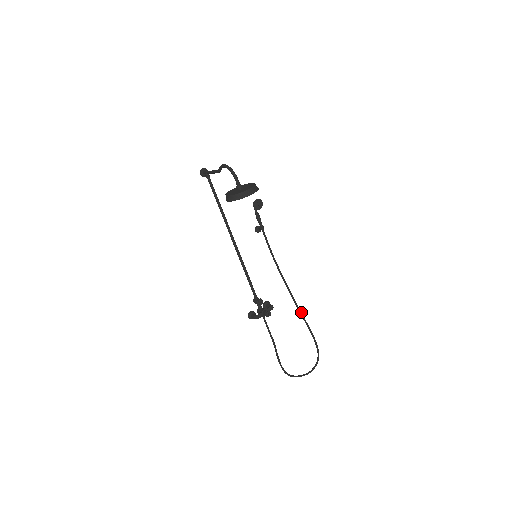
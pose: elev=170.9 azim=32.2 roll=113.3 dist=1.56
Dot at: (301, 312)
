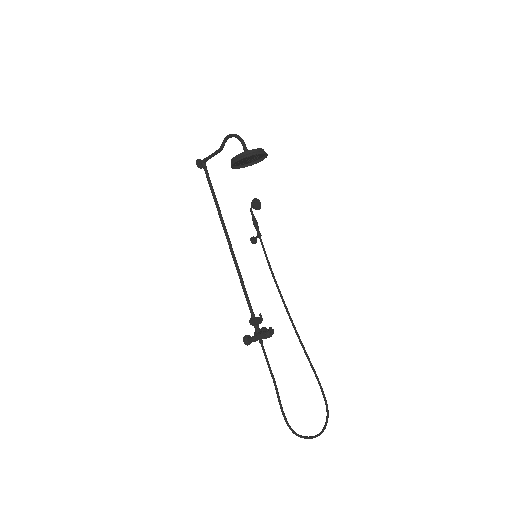
Dot at: (304, 347)
